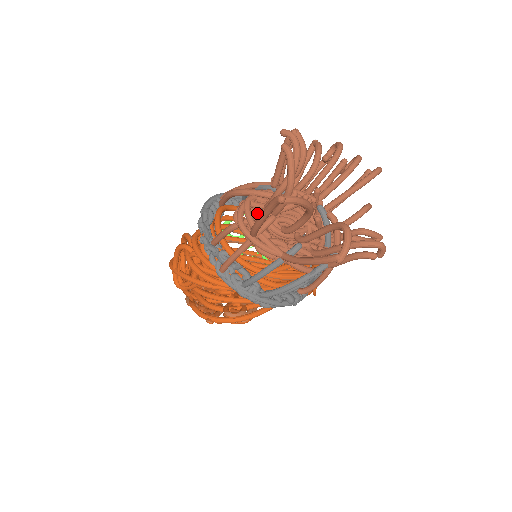
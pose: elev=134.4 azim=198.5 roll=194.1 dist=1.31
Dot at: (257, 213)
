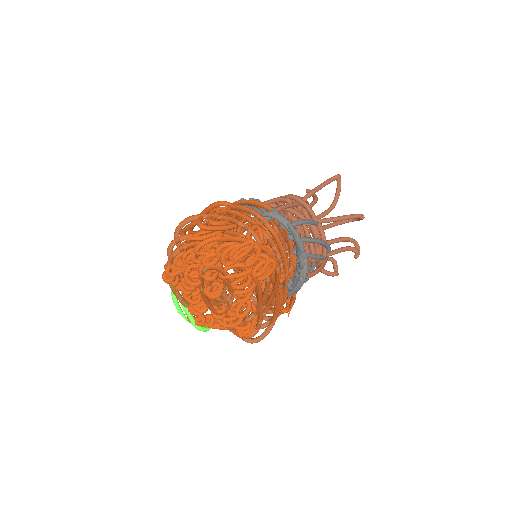
Dot at: occluded
